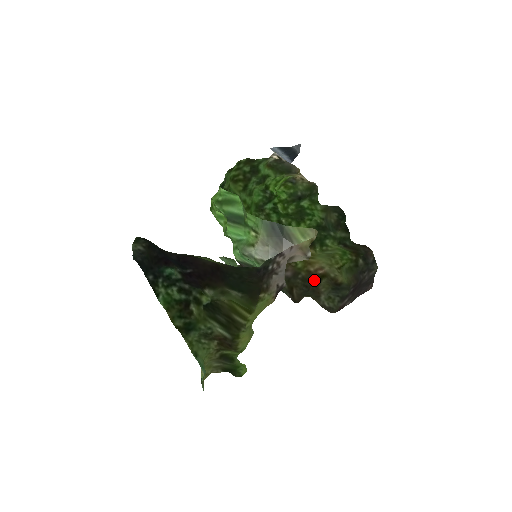
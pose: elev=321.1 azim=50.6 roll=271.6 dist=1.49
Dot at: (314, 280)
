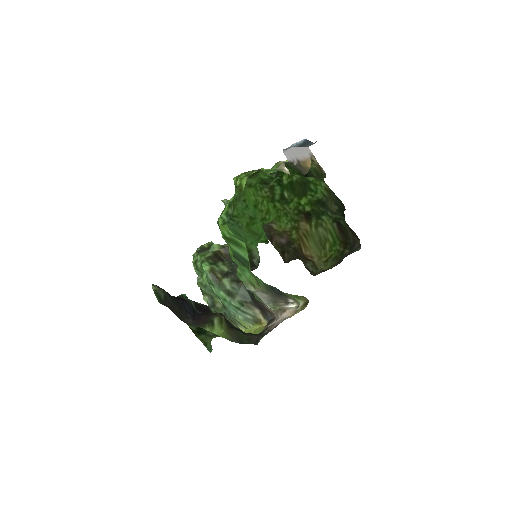
Dot at: (304, 258)
